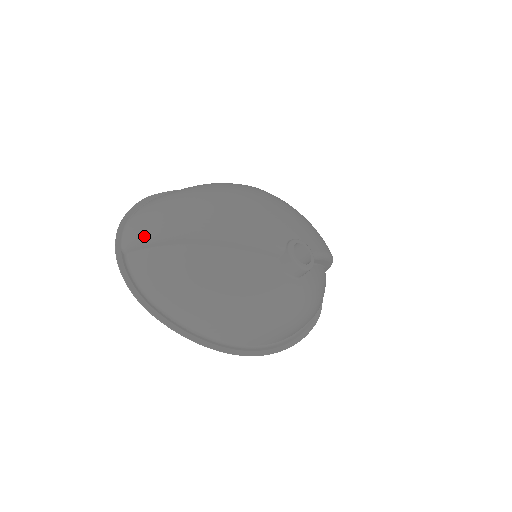
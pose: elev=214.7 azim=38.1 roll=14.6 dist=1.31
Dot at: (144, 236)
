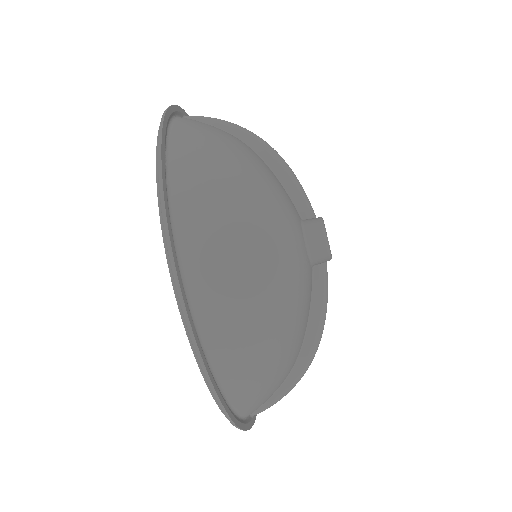
Dot at: (216, 118)
